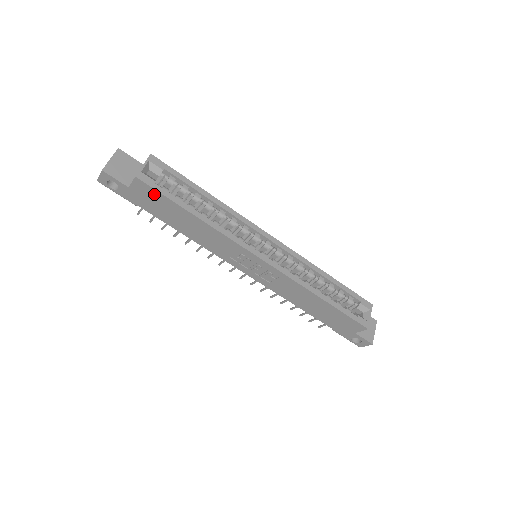
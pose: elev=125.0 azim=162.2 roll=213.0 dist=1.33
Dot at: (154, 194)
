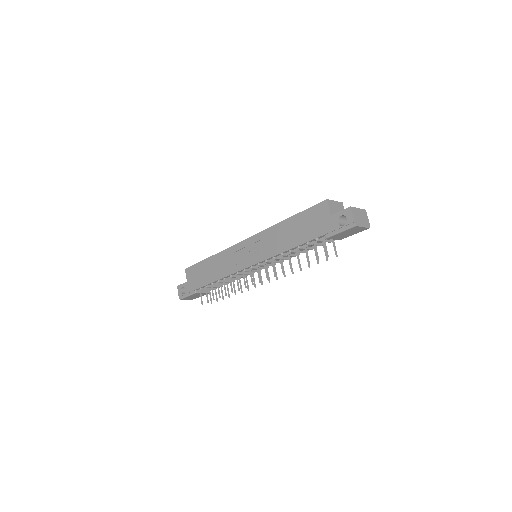
Dot at: (194, 269)
